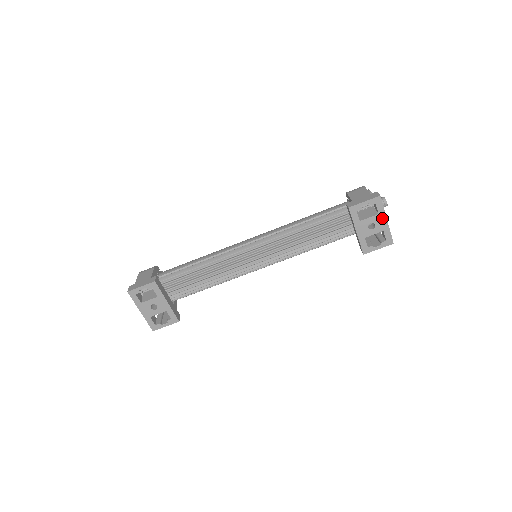
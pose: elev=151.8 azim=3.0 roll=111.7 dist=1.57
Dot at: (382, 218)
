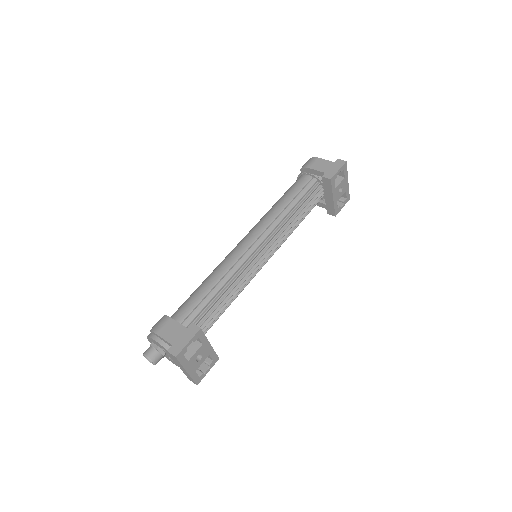
Dot at: (346, 180)
